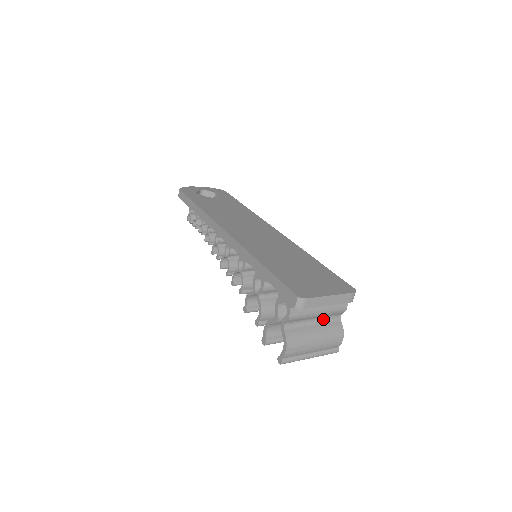
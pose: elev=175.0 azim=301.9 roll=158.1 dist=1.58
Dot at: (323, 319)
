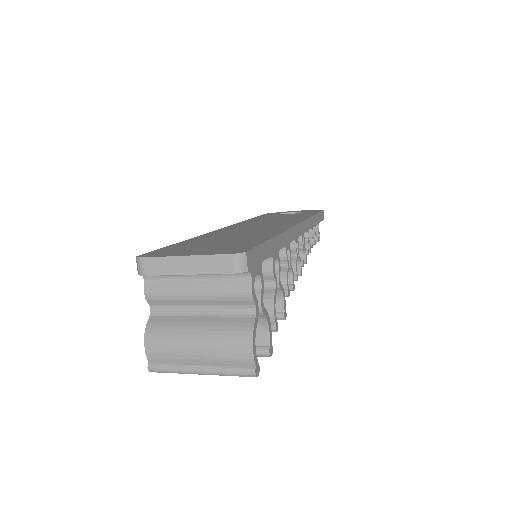
Dot at: (220, 309)
